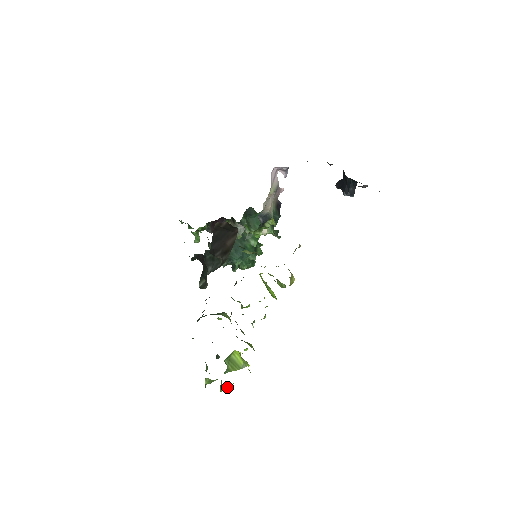
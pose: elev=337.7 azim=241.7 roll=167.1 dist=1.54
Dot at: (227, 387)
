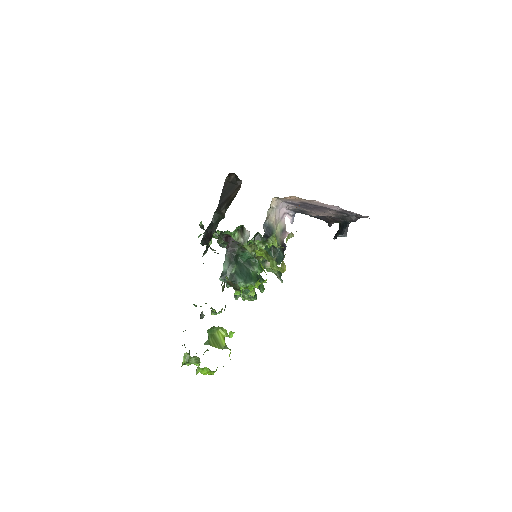
Dot at: (204, 370)
